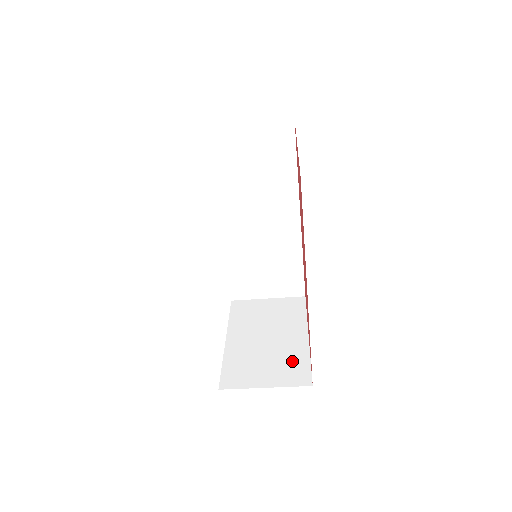
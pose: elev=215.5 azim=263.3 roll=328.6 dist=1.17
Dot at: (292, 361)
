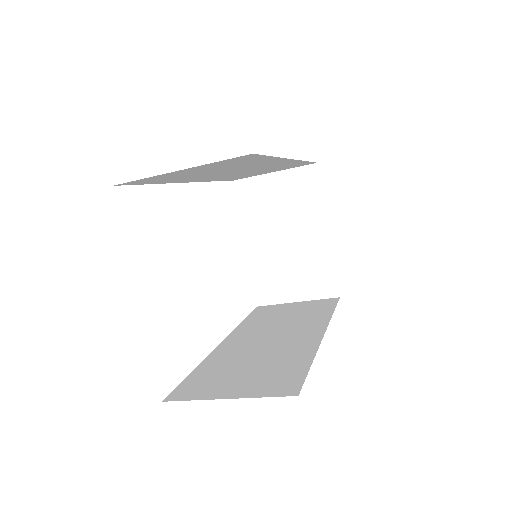
Dot at: (317, 269)
